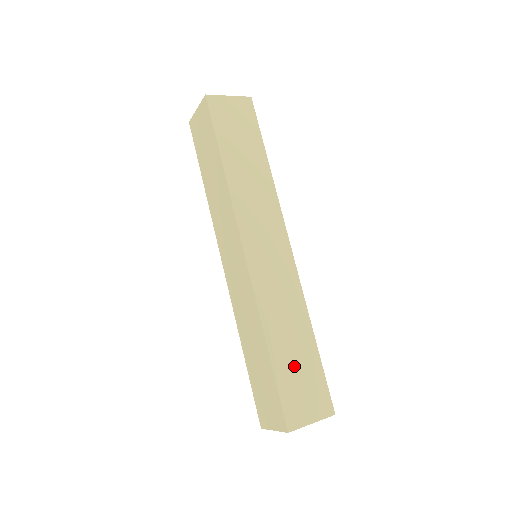
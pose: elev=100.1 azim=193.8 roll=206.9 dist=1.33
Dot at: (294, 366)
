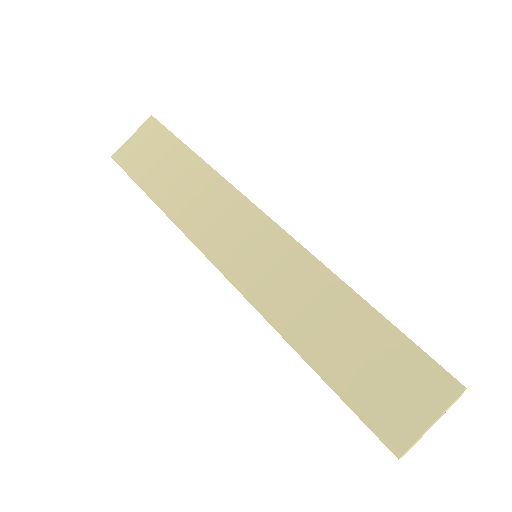
Dot at: occluded
